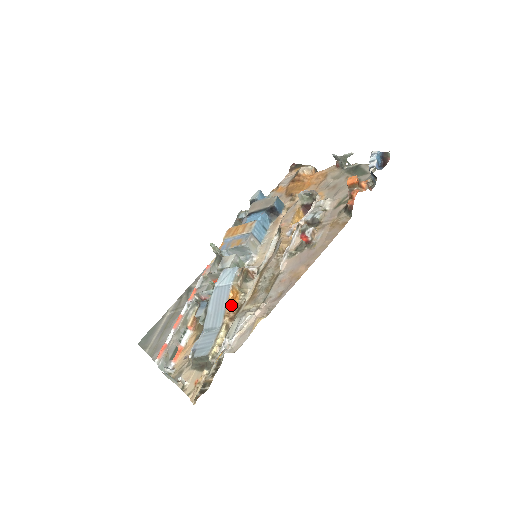
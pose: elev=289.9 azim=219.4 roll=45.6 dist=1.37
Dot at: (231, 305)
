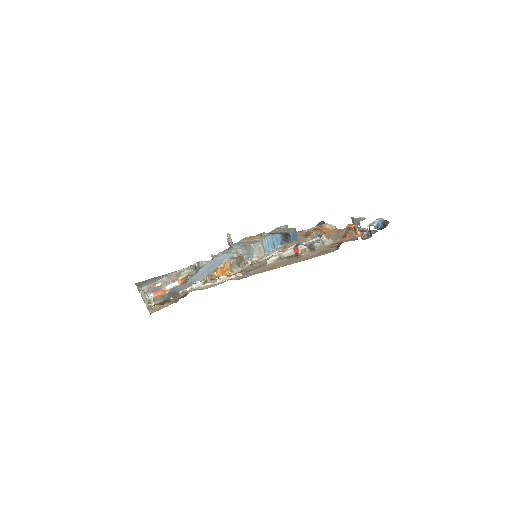
Dot at: (218, 274)
